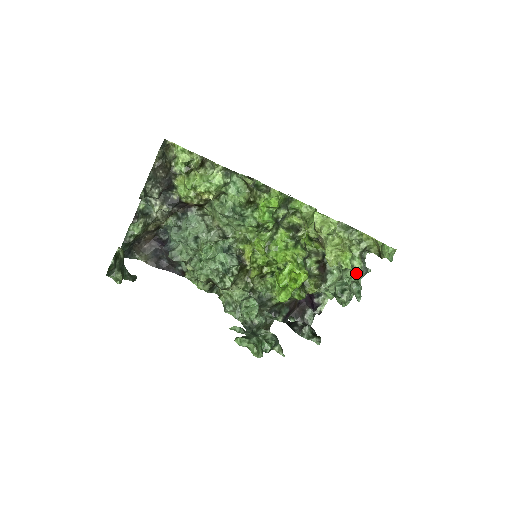
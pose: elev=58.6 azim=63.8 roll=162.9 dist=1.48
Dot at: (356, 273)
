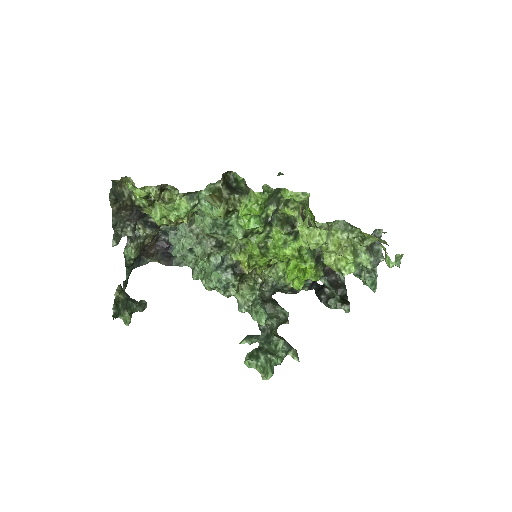
Dot at: occluded
